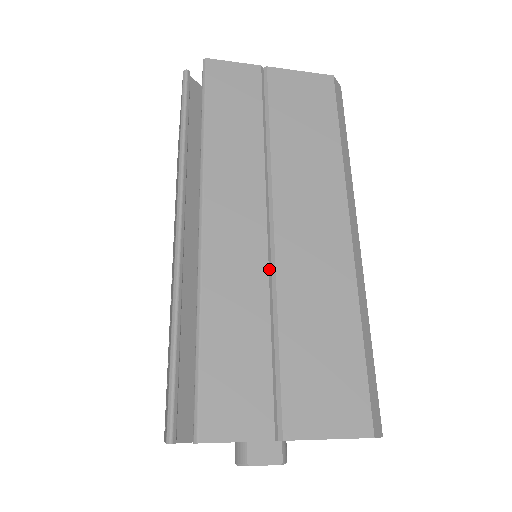
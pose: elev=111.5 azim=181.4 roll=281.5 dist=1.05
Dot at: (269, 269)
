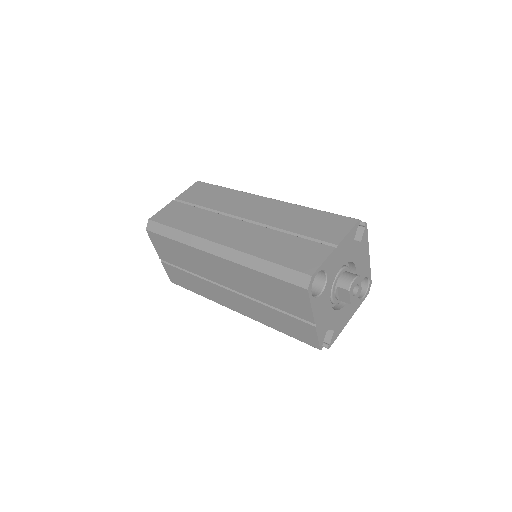
Dot at: occluded
